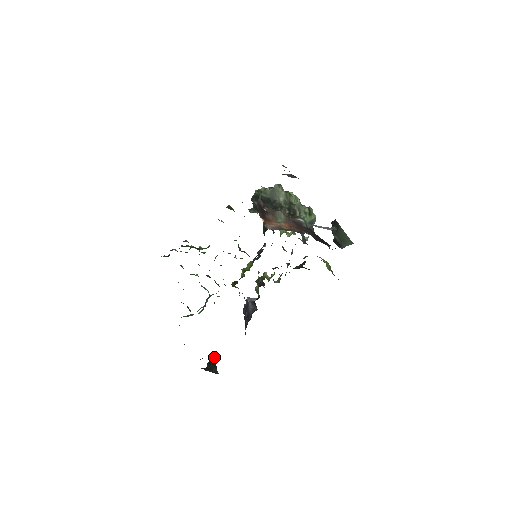
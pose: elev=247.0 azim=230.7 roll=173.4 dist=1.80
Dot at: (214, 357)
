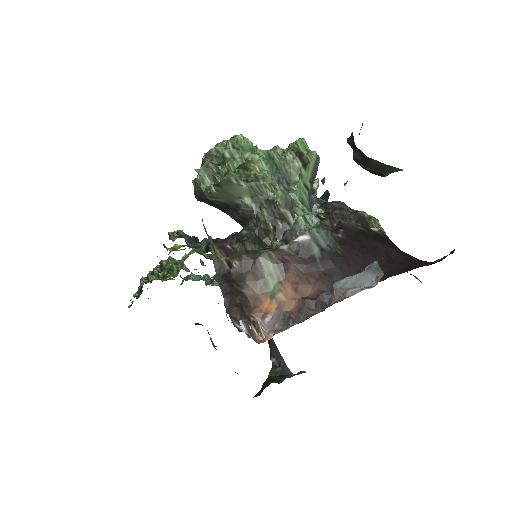
Dot at: (272, 341)
